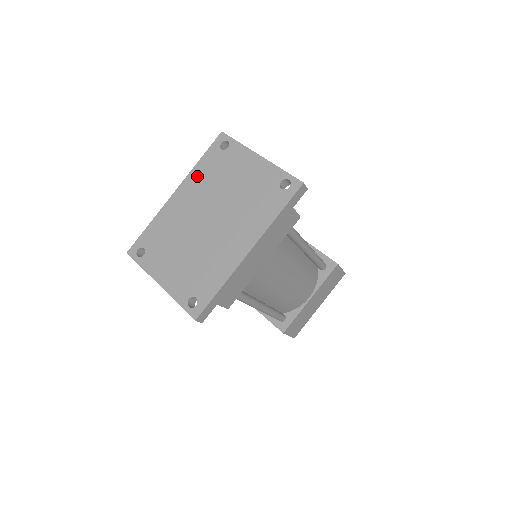
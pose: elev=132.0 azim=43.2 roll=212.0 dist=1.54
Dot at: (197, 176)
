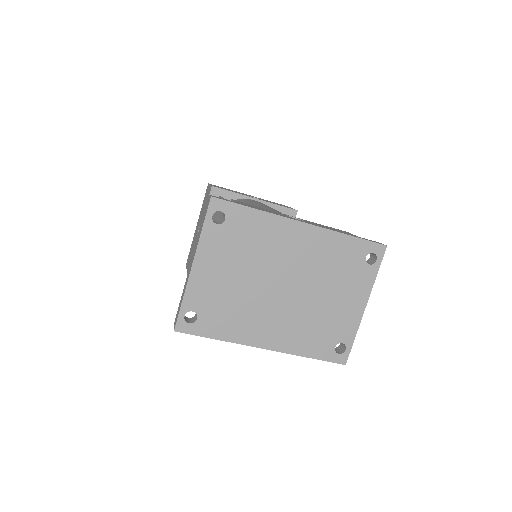
Dot at: (330, 243)
